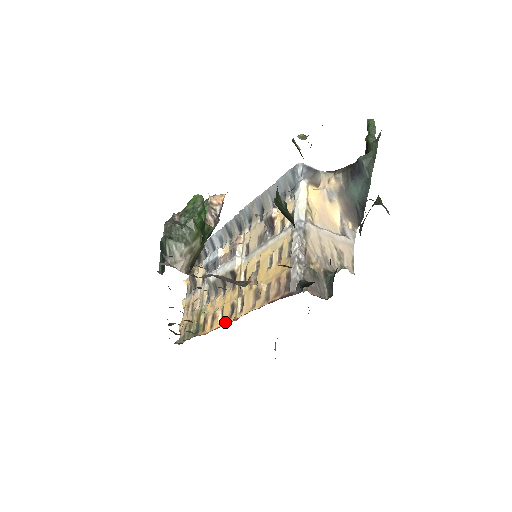
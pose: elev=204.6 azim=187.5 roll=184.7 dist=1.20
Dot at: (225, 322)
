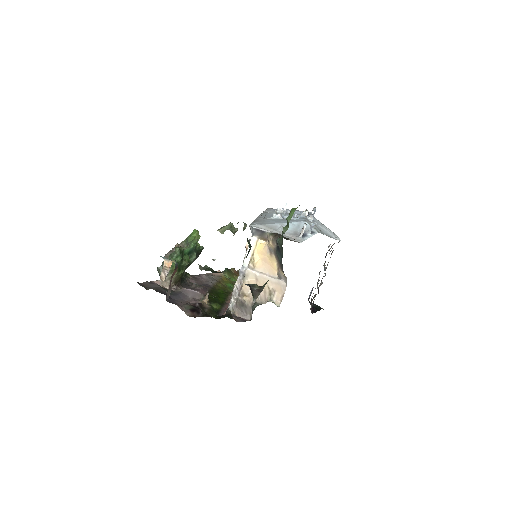
Dot at: occluded
